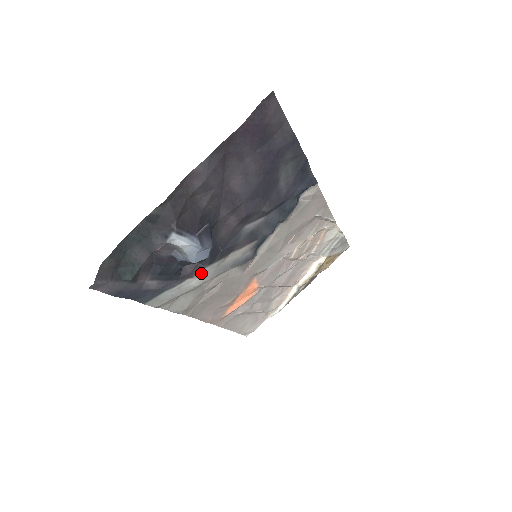
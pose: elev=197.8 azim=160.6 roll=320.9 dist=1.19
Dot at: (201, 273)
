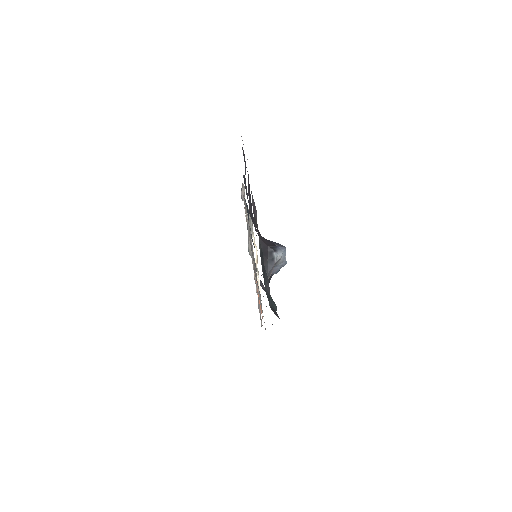
Dot at: occluded
